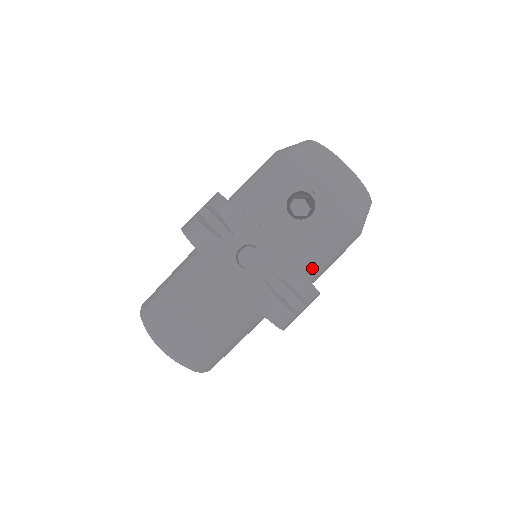
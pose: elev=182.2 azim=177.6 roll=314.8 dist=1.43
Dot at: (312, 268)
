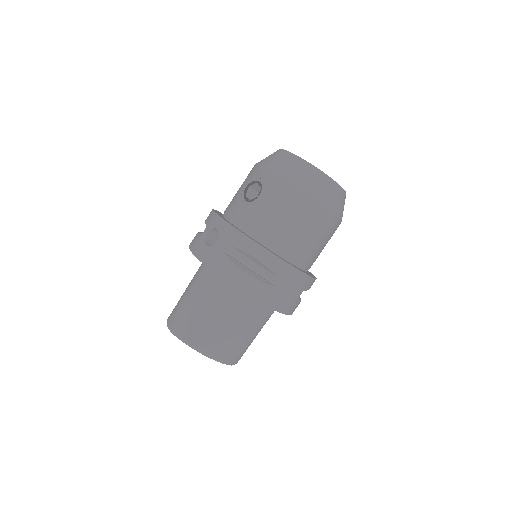
Dot at: (275, 242)
